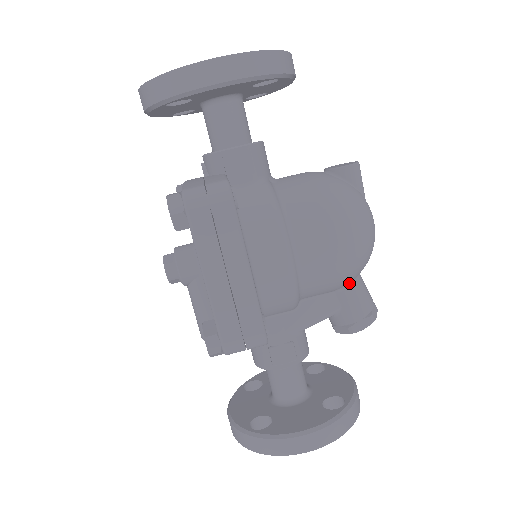
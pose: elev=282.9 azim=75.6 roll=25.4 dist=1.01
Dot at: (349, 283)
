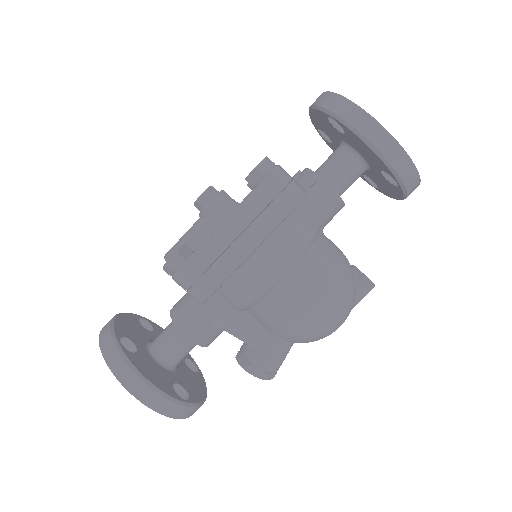
Dot at: (283, 339)
